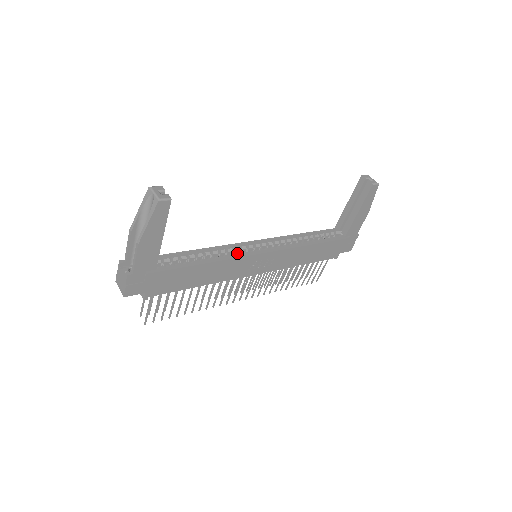
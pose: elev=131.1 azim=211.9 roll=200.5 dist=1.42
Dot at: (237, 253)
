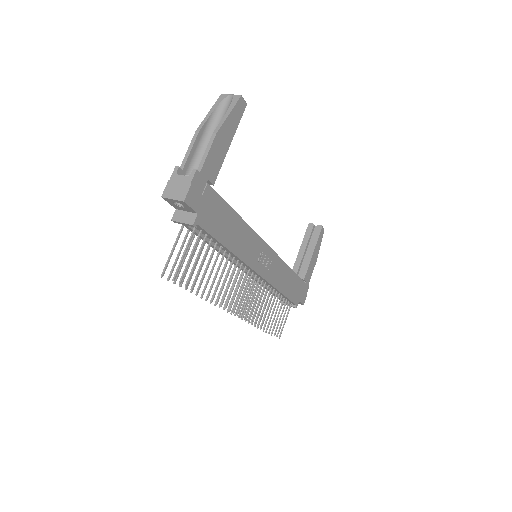
Dot at: occluded
